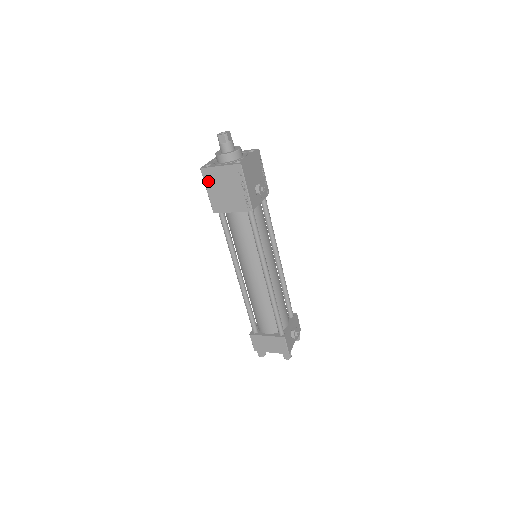
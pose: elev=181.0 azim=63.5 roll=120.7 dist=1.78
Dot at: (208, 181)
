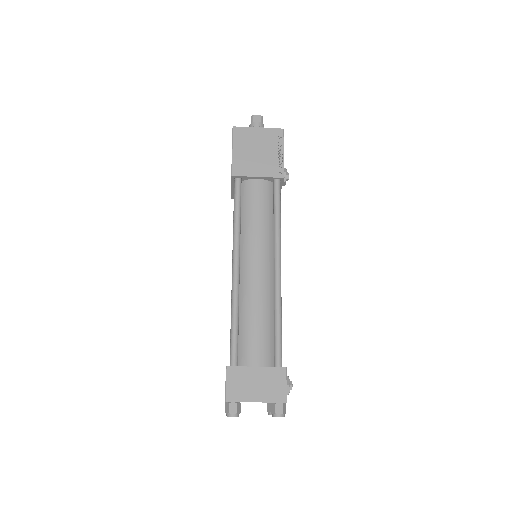
Dot at: (238, 140)
